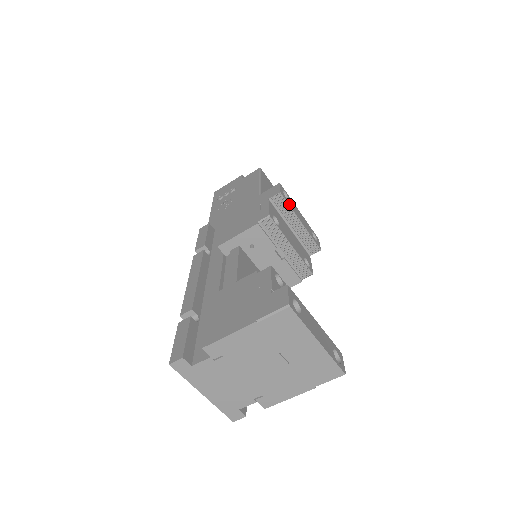
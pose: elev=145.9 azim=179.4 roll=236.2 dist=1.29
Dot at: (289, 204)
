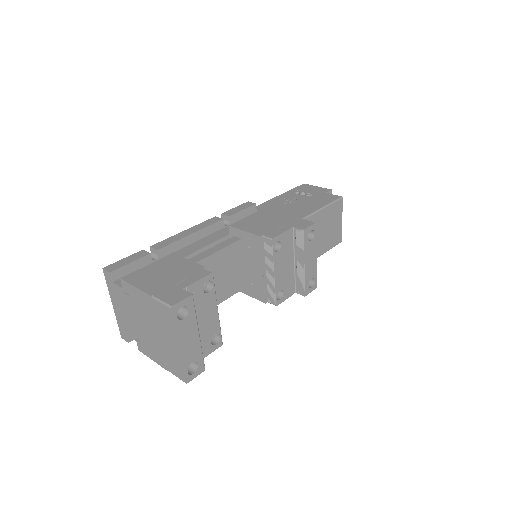
Dot at: (305, 244)
